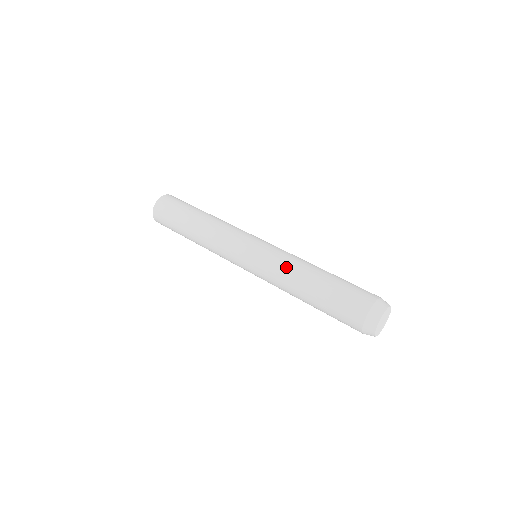
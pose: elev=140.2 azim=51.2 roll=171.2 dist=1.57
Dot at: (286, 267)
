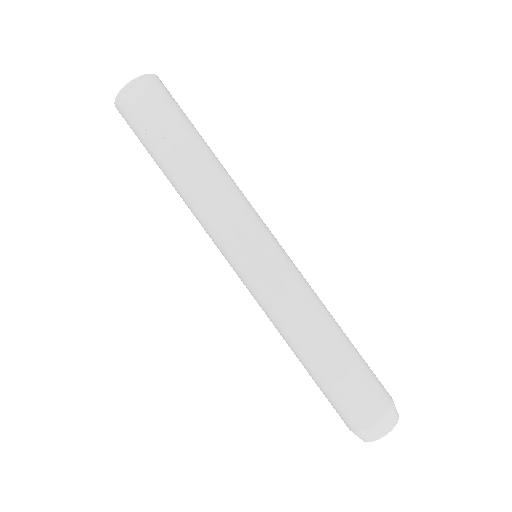
Dot at: (275, 324)
